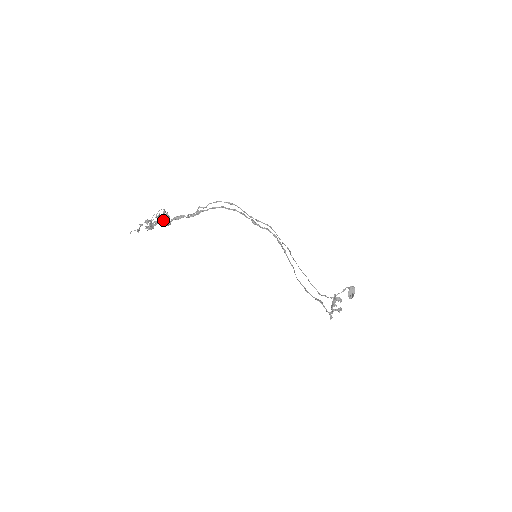
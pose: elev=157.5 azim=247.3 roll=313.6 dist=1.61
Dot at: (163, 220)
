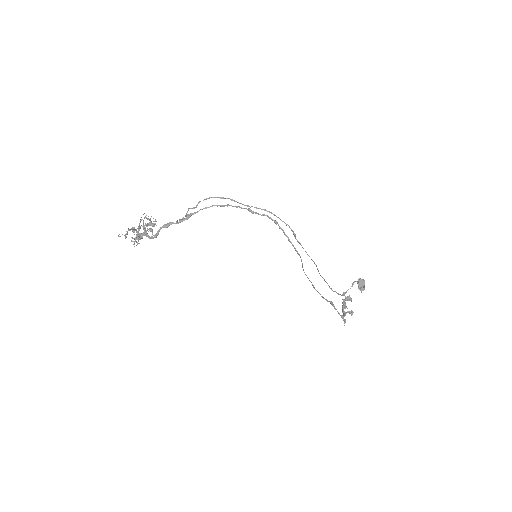
Dot at: (152, 224)
